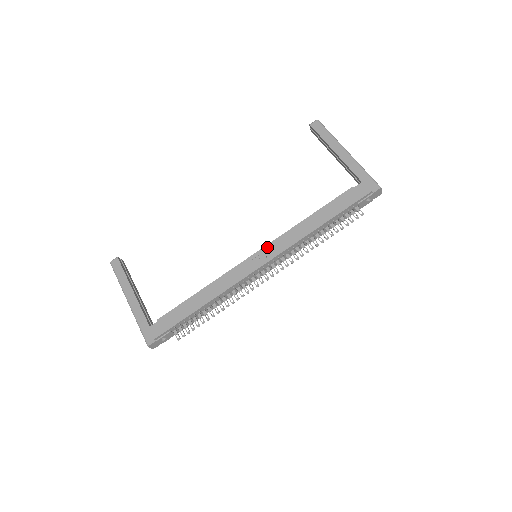
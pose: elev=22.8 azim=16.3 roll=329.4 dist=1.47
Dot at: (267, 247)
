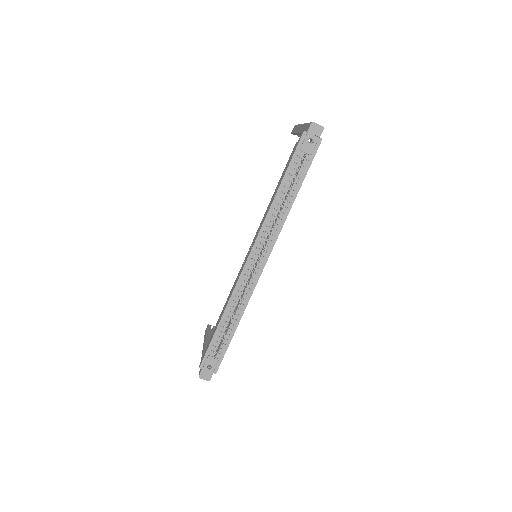
Dot at: (253, 241)
